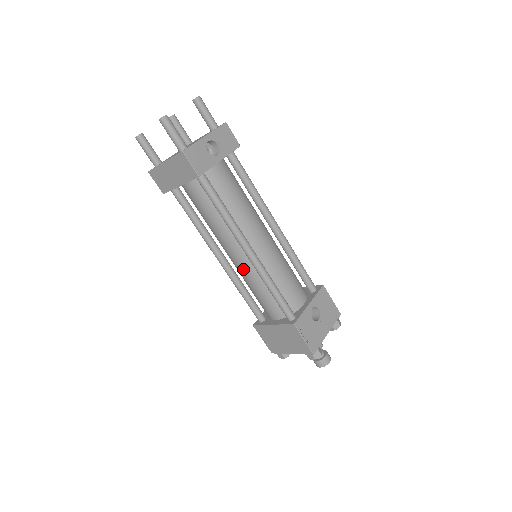
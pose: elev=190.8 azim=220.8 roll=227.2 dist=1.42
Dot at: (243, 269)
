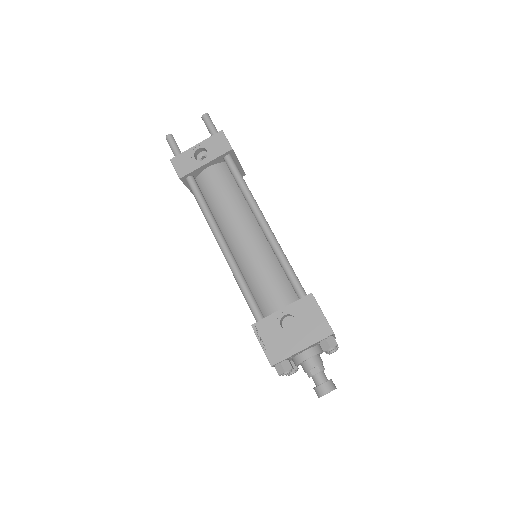
Dot at: occluded
